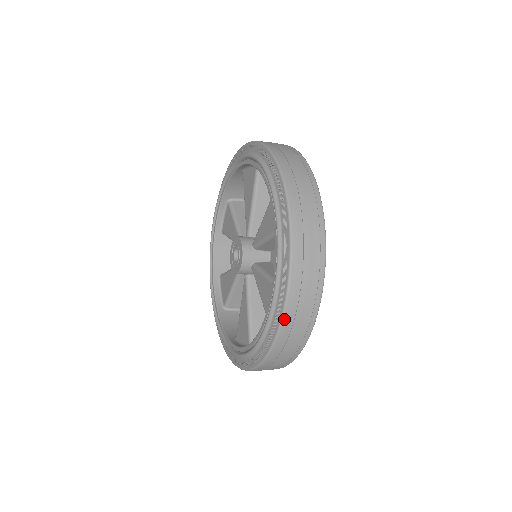
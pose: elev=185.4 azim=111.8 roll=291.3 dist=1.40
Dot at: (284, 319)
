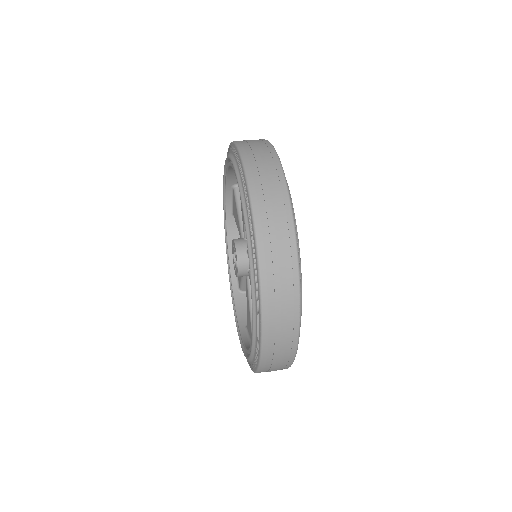
Dot at: occluded
